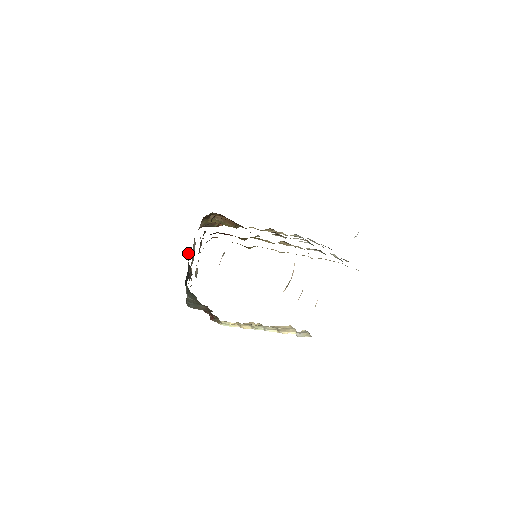
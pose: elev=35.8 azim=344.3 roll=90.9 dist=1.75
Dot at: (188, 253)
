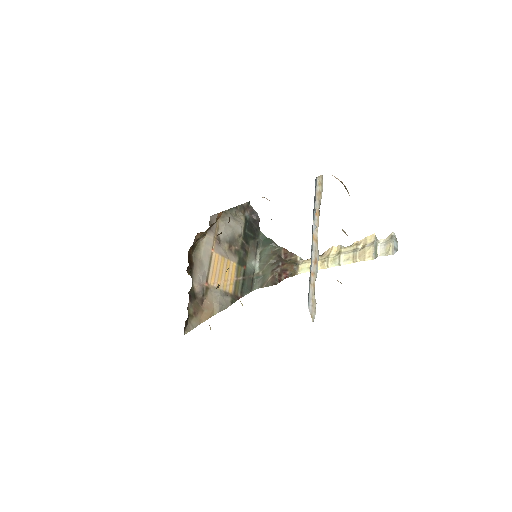
Dot at: (236, 213)
